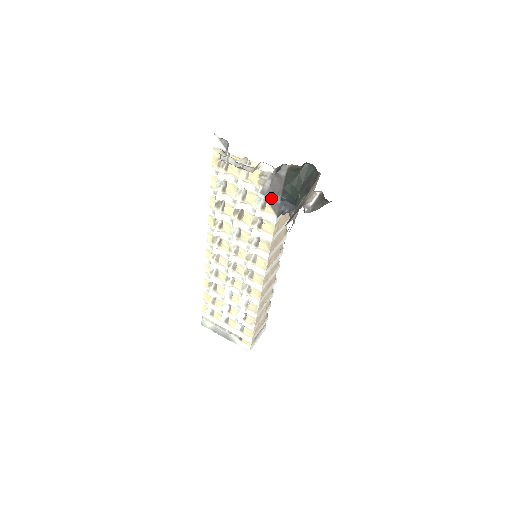
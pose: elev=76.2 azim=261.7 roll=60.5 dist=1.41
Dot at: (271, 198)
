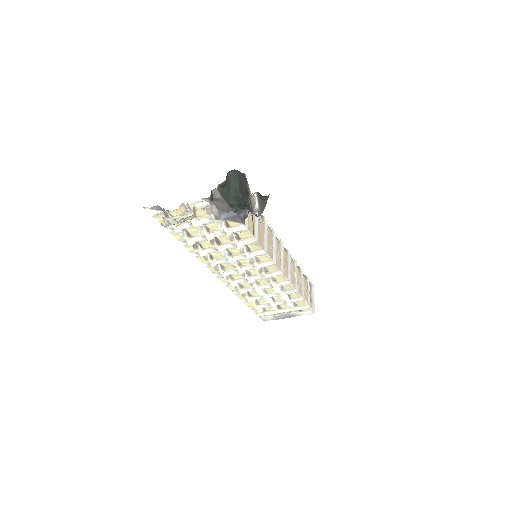
Dot at: (227, 216)
